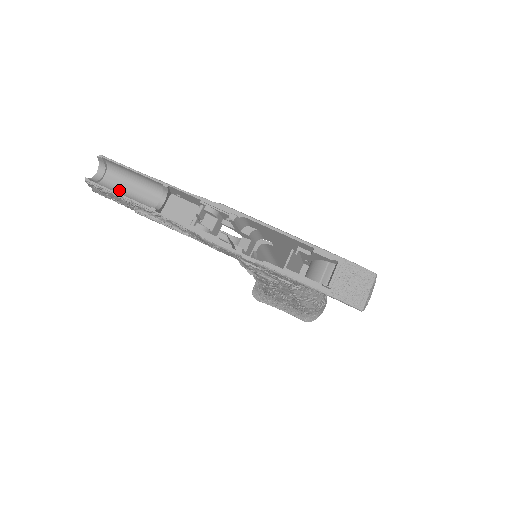
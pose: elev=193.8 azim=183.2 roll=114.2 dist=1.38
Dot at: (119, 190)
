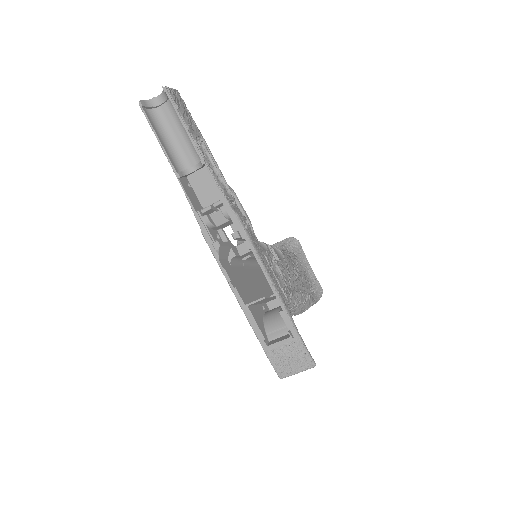
Dot at: (167, 129)
